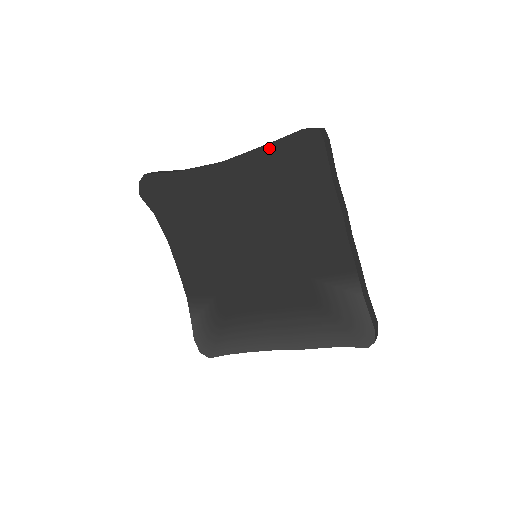
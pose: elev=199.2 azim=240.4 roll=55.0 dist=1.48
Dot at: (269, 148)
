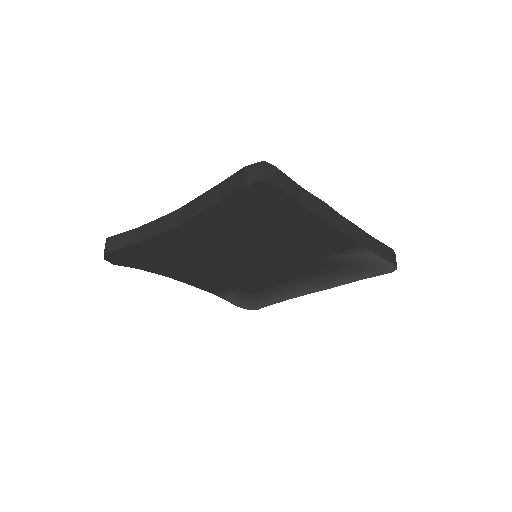
Dot at: (218, 206)
